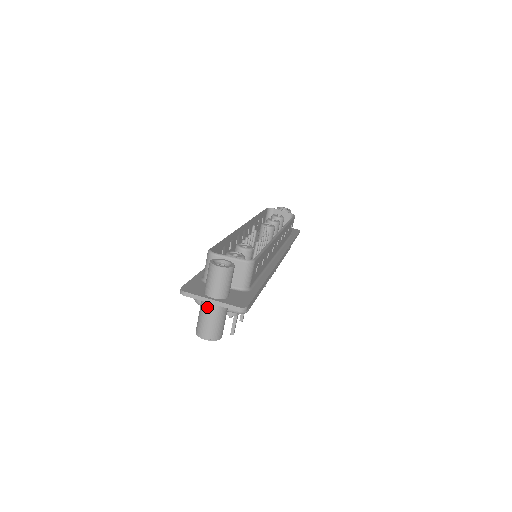
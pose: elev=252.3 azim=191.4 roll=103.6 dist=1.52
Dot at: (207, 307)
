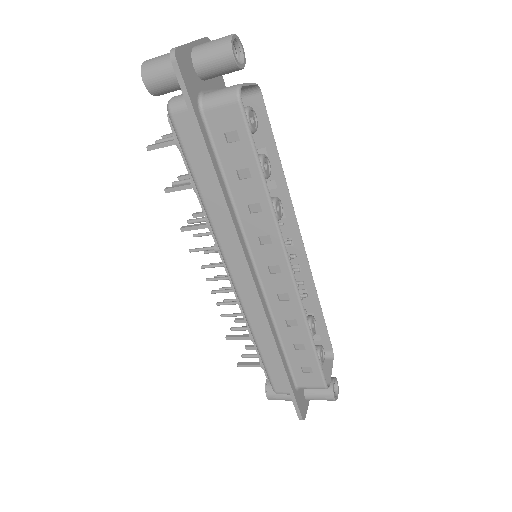
Dot at: occluded
